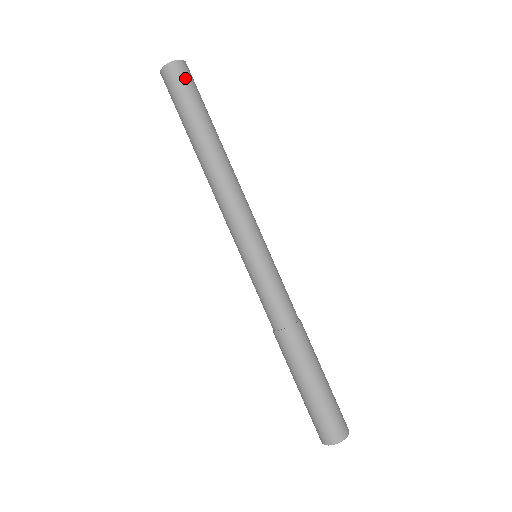
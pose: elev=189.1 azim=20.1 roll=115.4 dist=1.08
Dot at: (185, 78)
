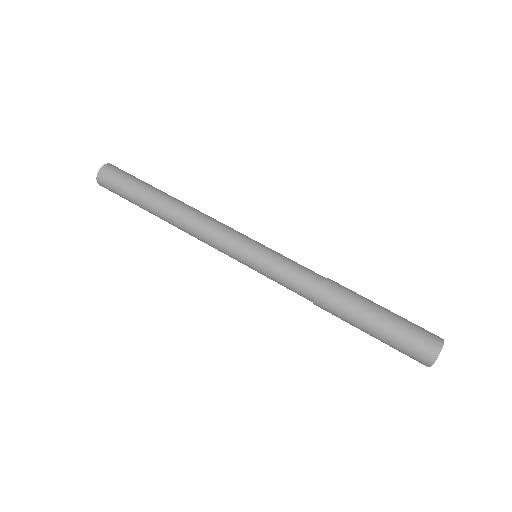
Dot at: (116, 173)
